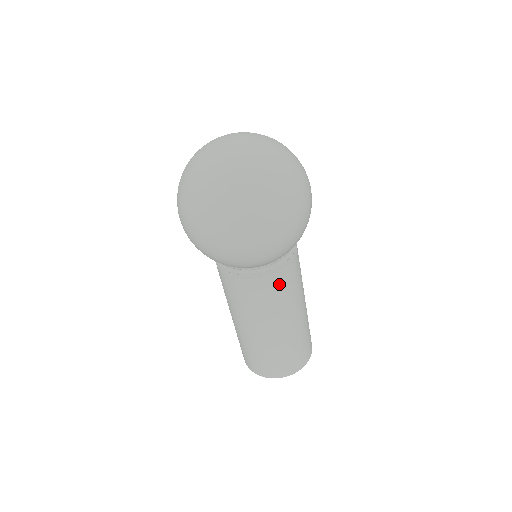
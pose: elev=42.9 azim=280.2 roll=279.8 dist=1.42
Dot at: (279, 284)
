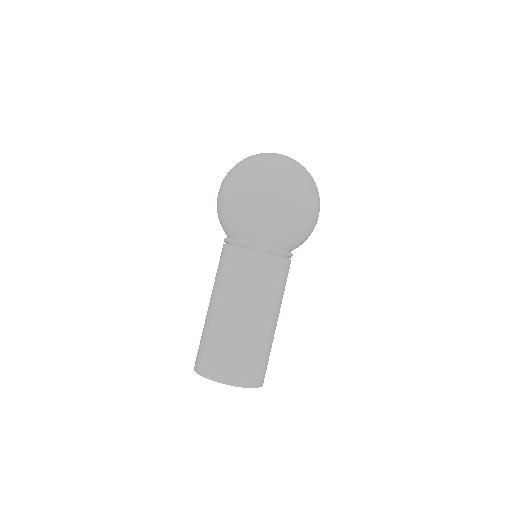
Dot at: (272, 268)
